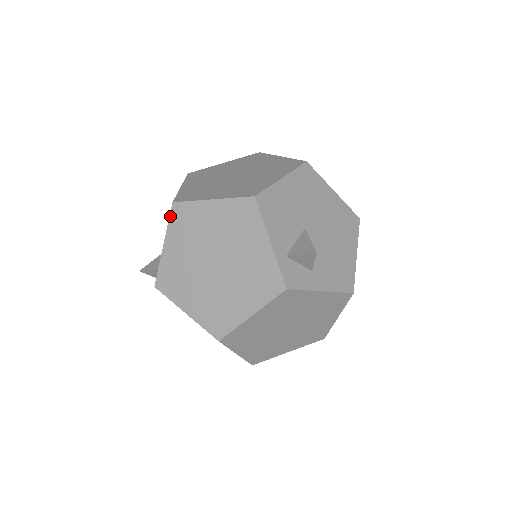
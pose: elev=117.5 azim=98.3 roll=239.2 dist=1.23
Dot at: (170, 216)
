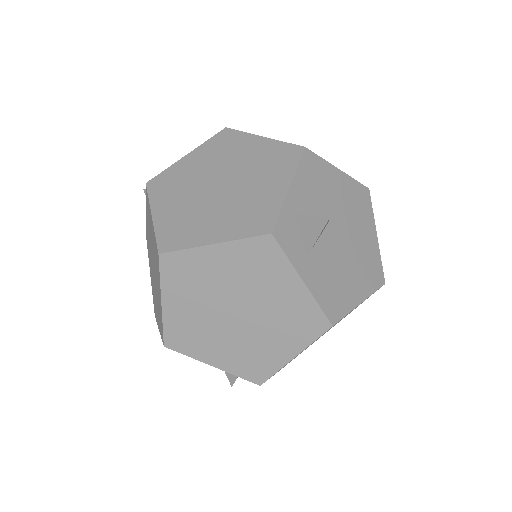
Dot at: (214, 136)
